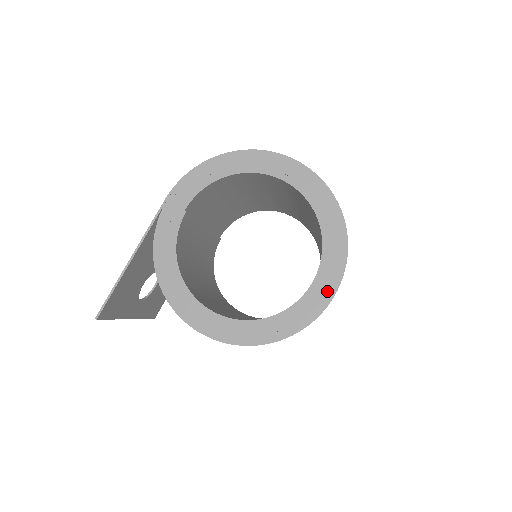
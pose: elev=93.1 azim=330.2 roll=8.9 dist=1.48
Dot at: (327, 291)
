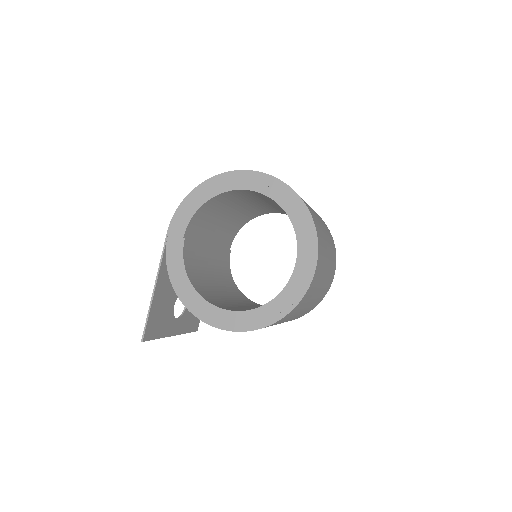
Dot at: (309, 267)
